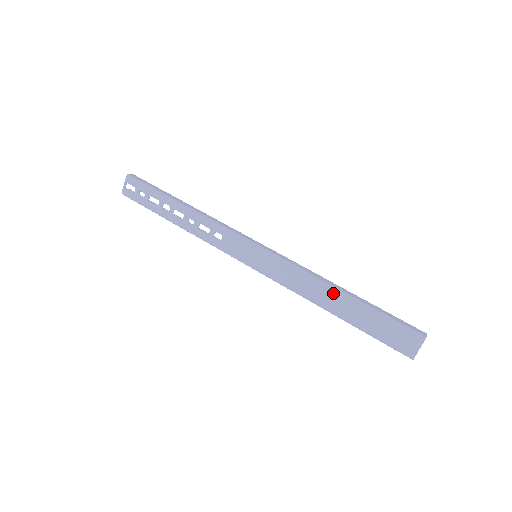
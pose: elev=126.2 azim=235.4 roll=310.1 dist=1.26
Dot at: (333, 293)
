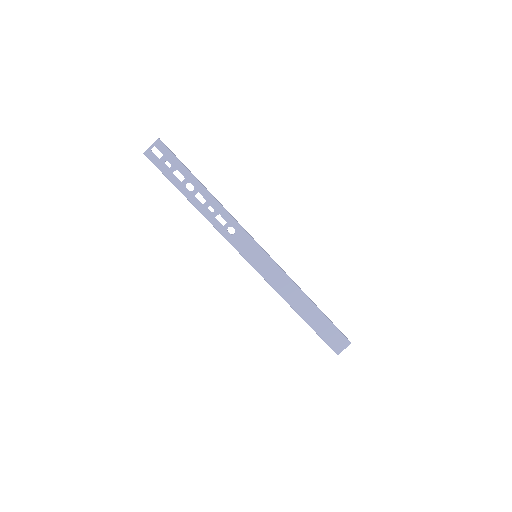
Dot at: (306, 301)
